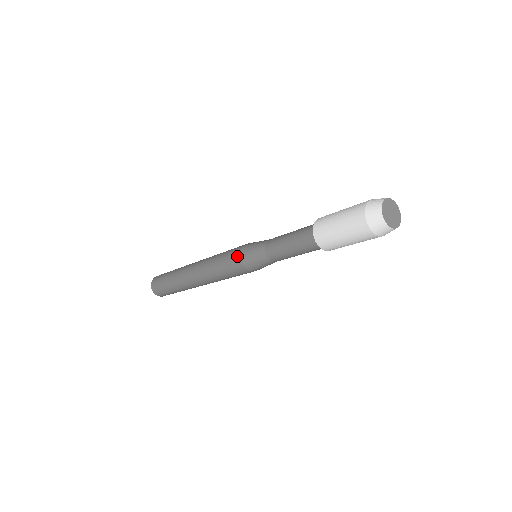
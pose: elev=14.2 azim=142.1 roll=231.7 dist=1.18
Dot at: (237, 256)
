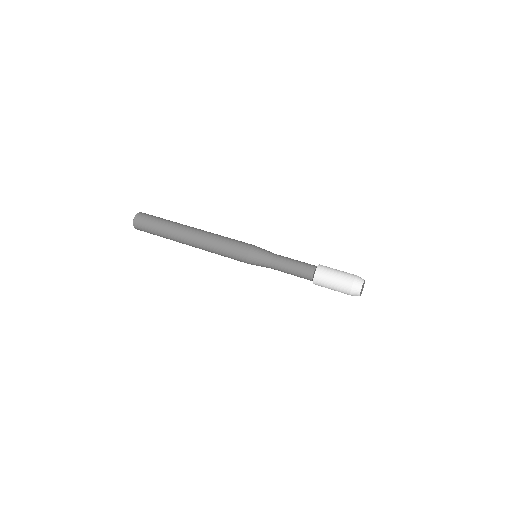
Dot at: (244, 258)
